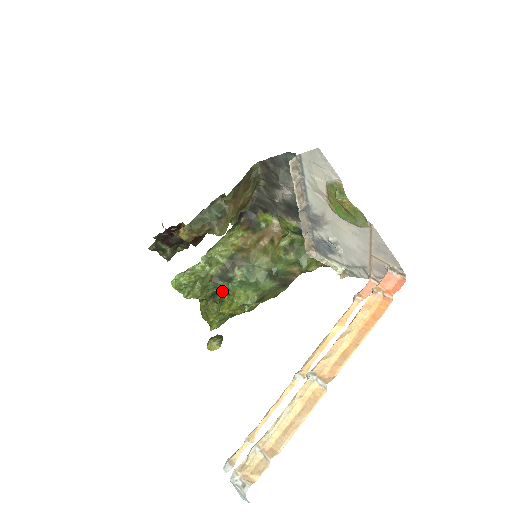
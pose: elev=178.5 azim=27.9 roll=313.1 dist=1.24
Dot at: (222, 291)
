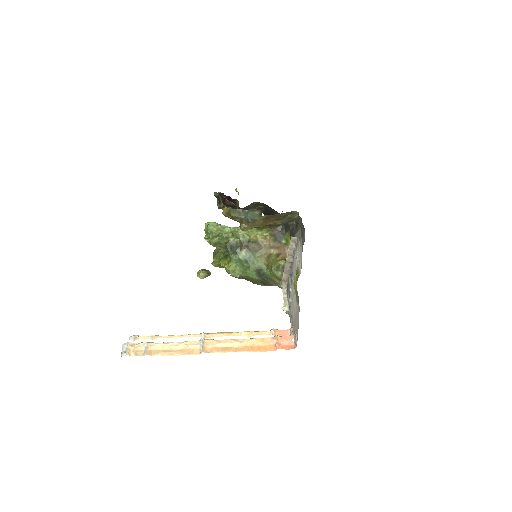
Dot at: occluded
